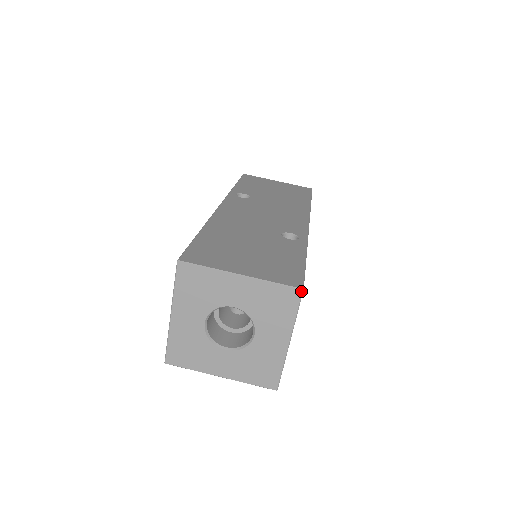
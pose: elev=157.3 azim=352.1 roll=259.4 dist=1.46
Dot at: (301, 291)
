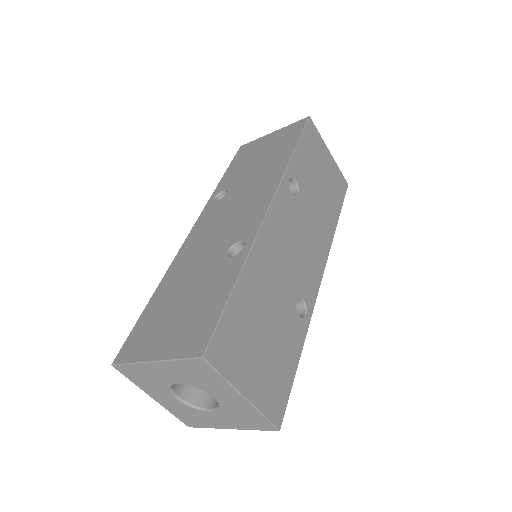
Dot at: (202, 359)
